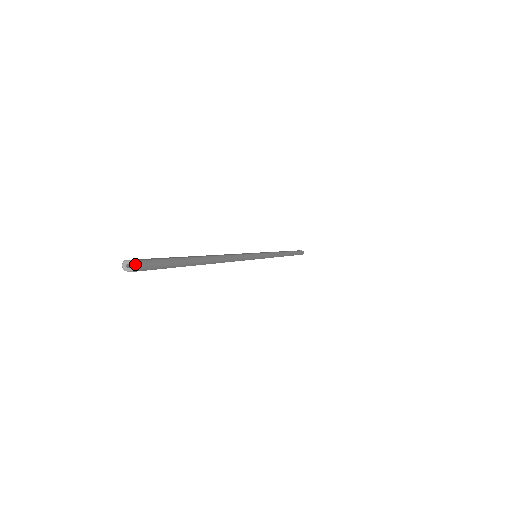
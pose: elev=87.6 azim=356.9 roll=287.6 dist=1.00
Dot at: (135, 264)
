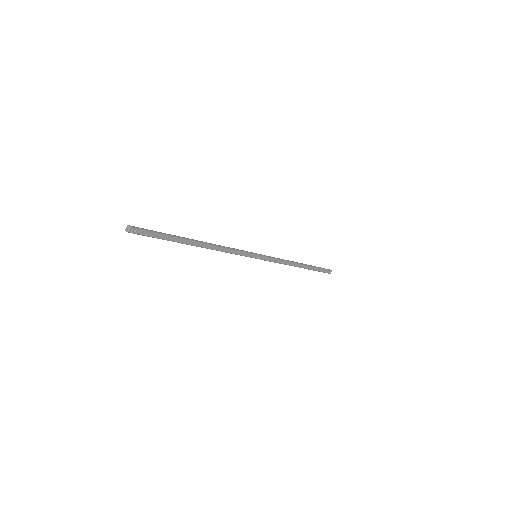
Dot at: (129, 225)
